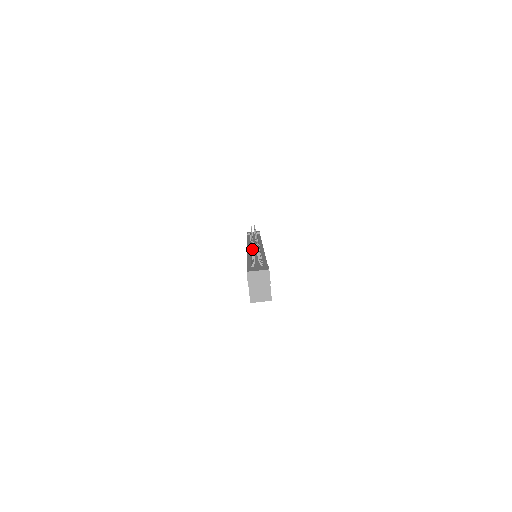
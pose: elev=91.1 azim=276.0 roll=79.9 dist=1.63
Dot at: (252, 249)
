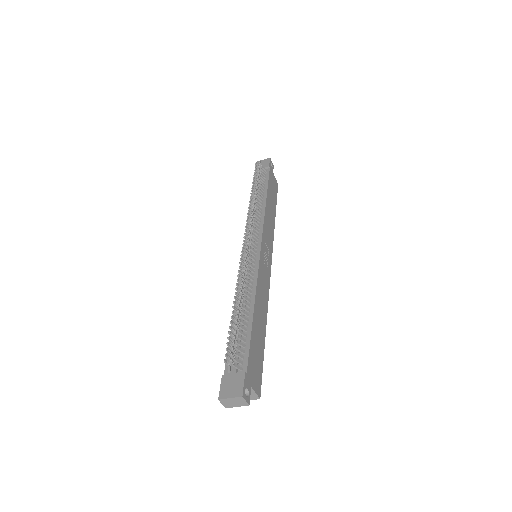
Dot at: (227, 338)
